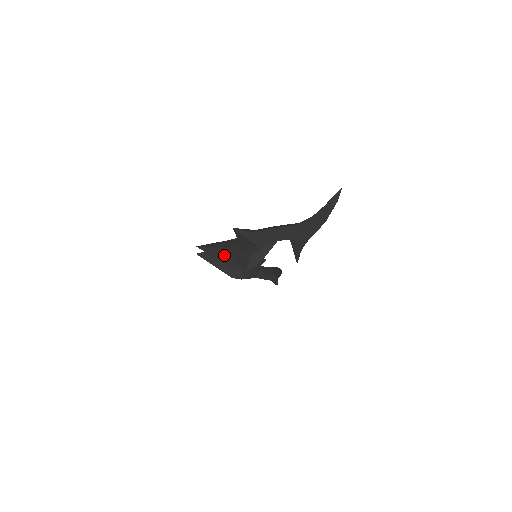
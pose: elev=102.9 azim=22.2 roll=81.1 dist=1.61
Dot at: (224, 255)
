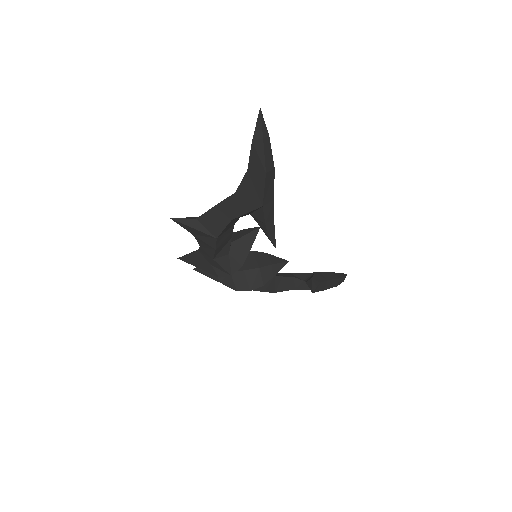
Dot at: (201, 261)
